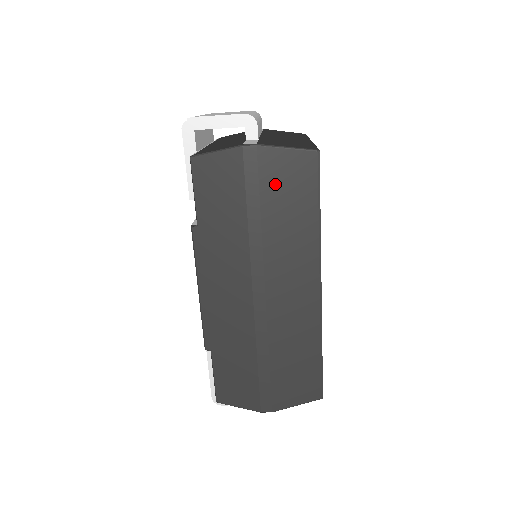
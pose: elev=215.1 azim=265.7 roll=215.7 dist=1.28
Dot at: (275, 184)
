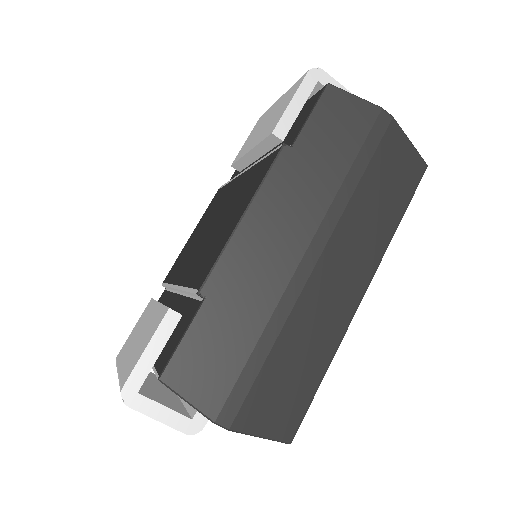
Dot at: (386, 162)
